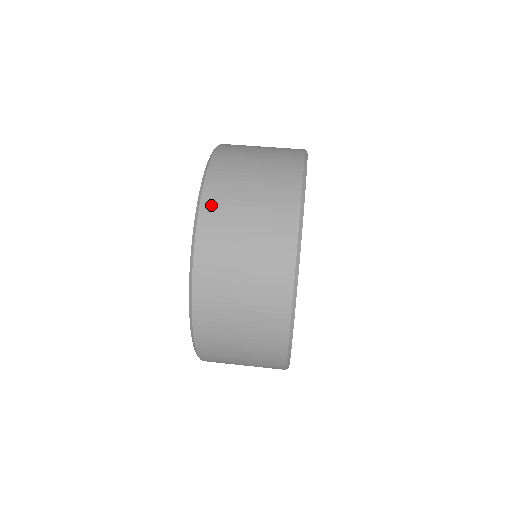
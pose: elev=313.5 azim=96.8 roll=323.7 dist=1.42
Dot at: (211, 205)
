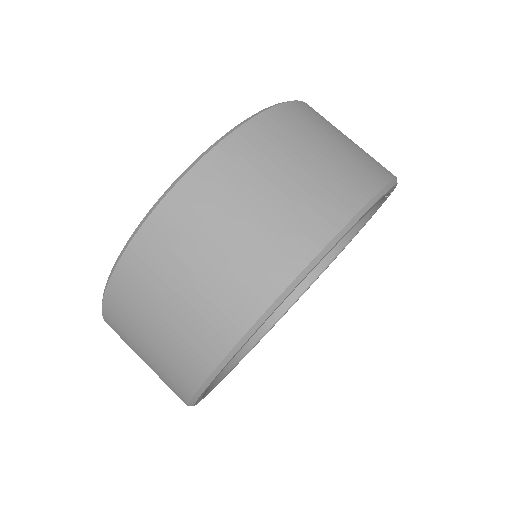
Dot at: (112, 326)
